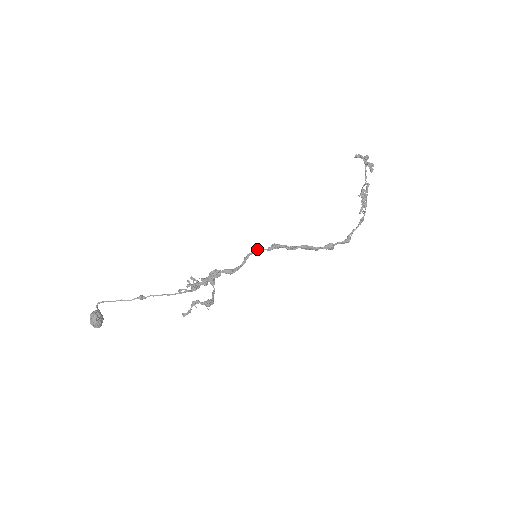
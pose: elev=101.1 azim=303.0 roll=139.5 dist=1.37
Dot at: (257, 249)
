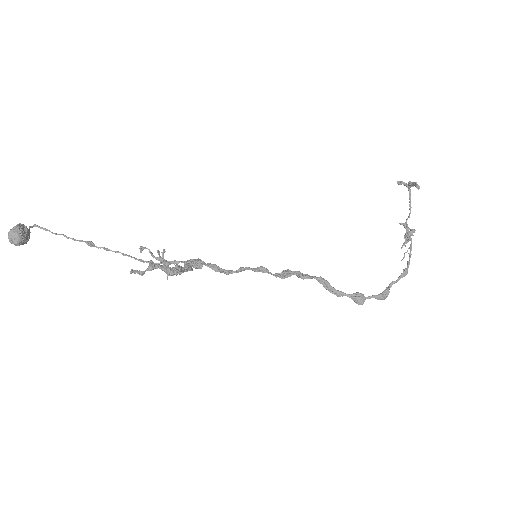
Dot at: (260, 267)
